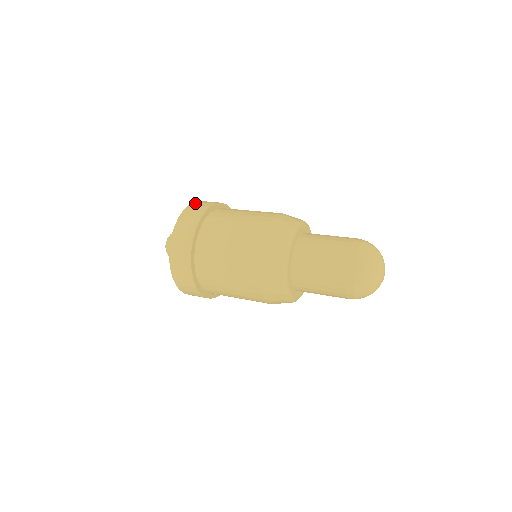
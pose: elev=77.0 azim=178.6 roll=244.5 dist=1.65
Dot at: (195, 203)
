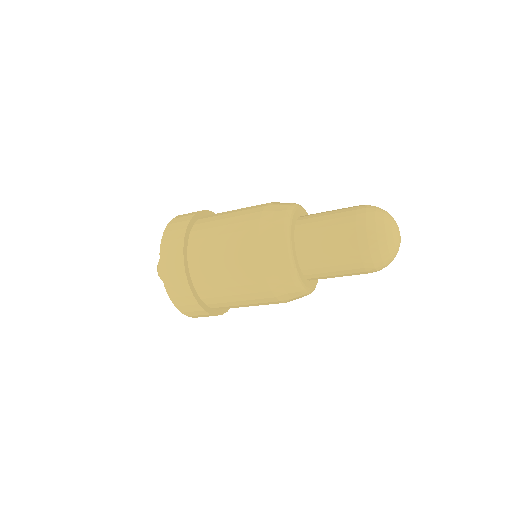
Dot at: occluded
